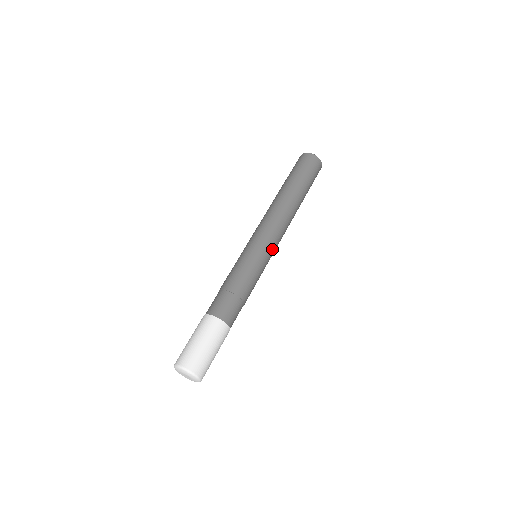
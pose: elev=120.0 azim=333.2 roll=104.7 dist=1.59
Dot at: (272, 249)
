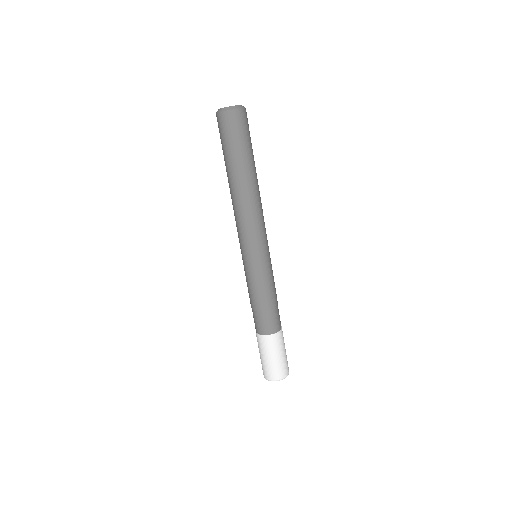
Dot at: (266, 245)
